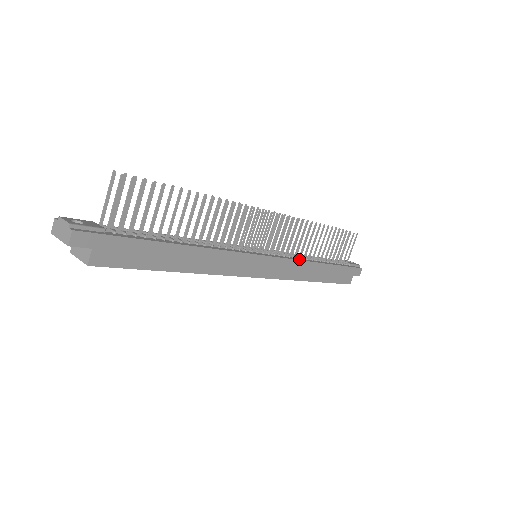
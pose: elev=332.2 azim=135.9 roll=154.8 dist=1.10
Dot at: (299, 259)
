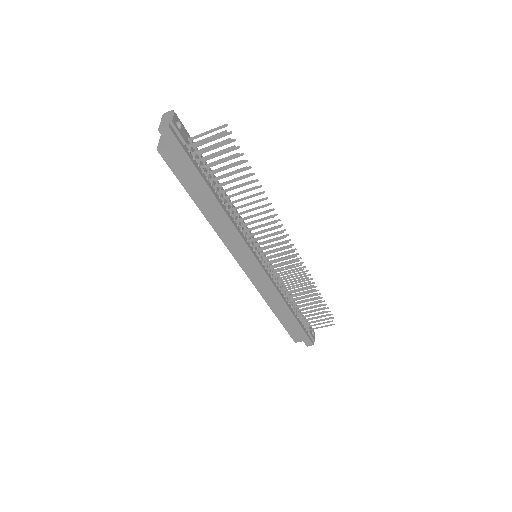
Dot at: (278, 289)
